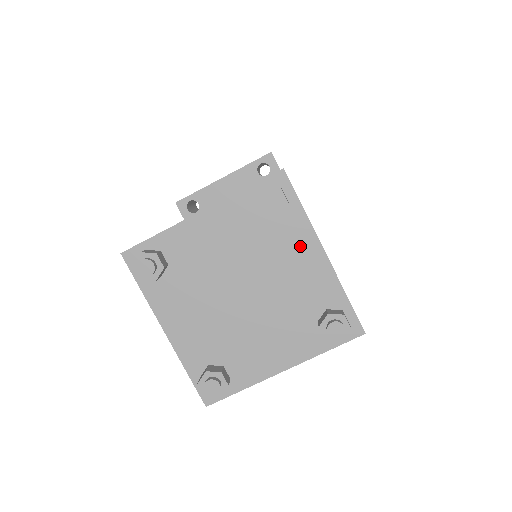
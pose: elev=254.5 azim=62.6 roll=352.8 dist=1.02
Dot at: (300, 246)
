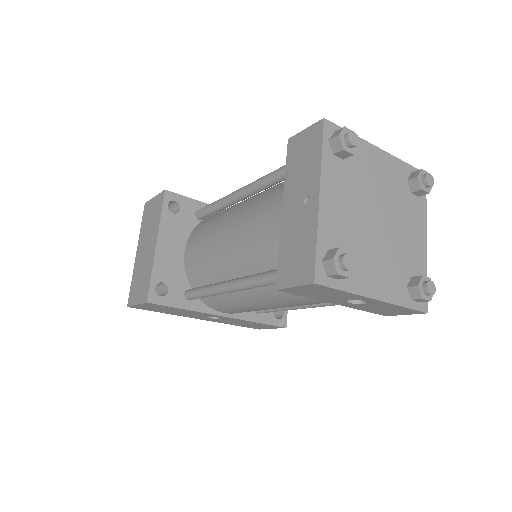
Dot at: (370, 158)
